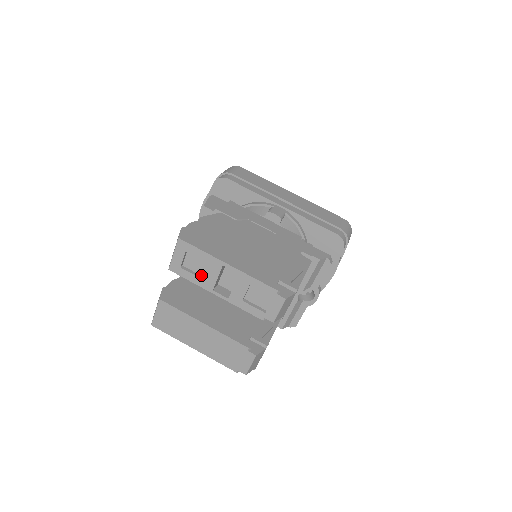
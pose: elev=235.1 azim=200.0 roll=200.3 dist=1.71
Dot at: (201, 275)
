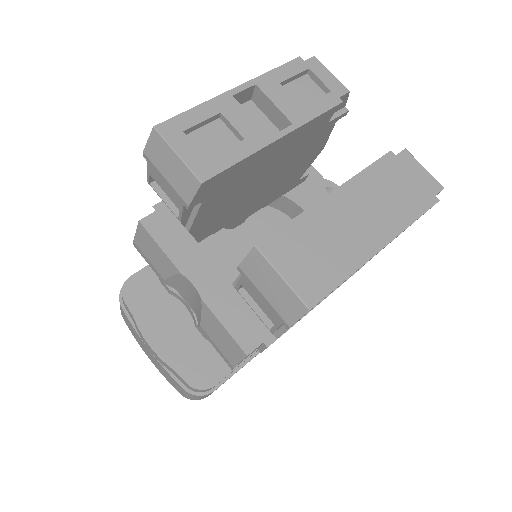
Dot at: (237, 146)
